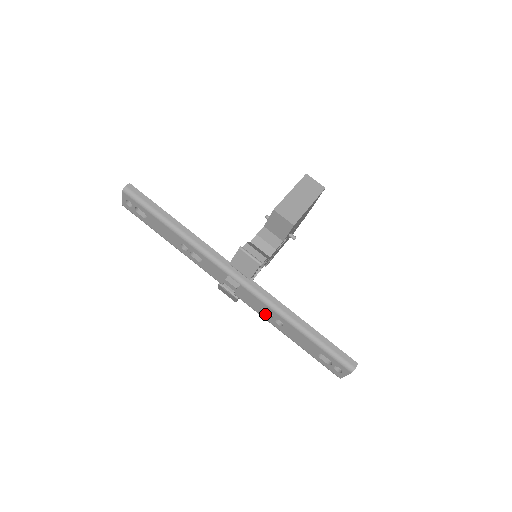
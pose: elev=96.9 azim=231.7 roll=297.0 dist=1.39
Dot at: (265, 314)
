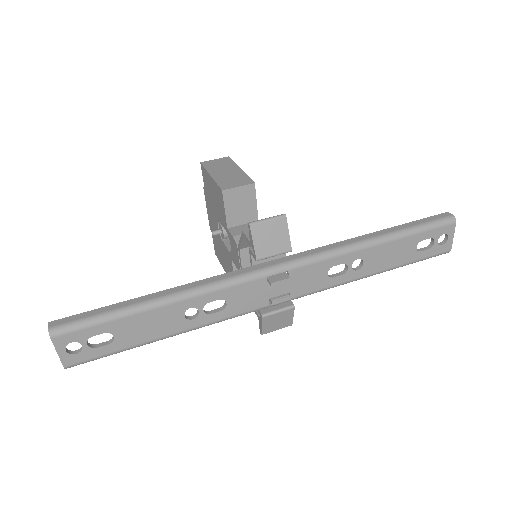
Dot at: (337, 276)
